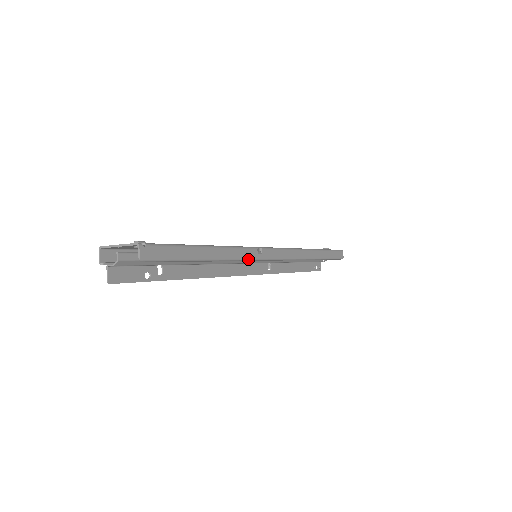
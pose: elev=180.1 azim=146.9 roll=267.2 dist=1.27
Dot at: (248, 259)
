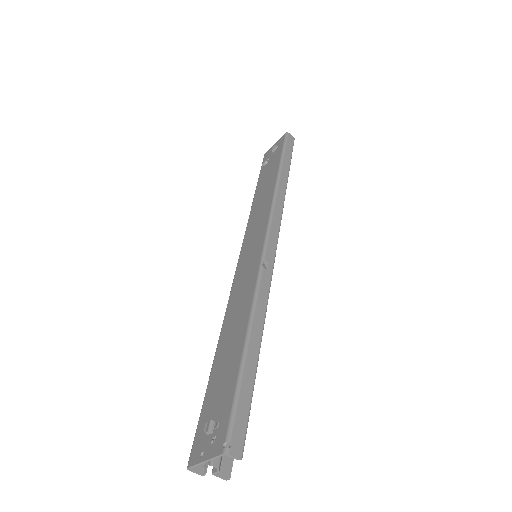
Dot at: (269, 288)
